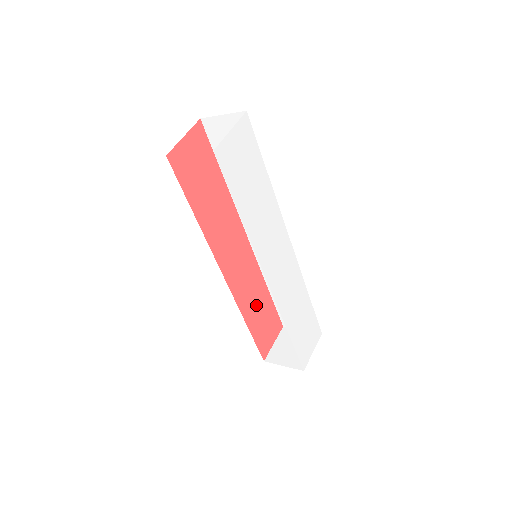
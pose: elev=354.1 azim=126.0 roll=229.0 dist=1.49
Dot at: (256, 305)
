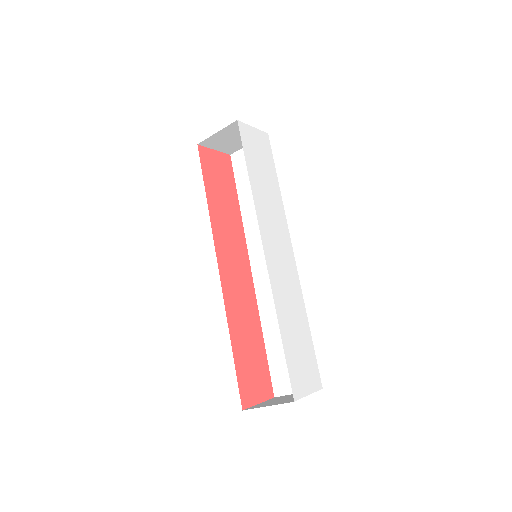
Dot at: (246, 334)
